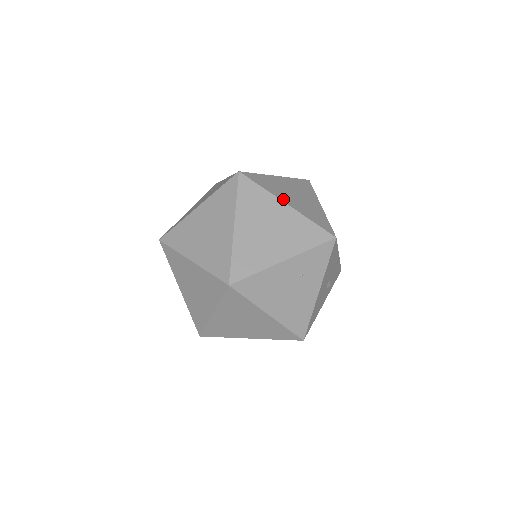
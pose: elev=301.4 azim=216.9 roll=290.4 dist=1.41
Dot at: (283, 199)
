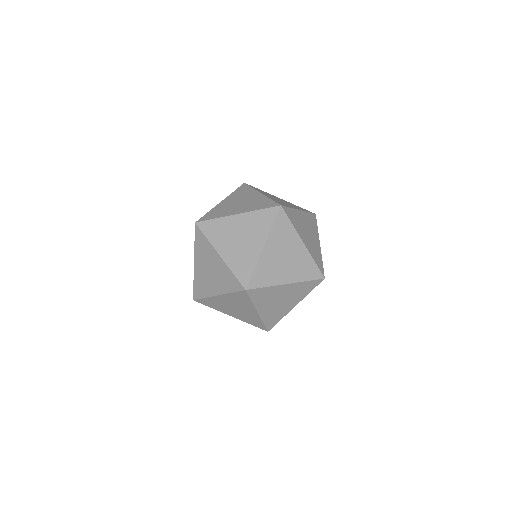
Dot at: occluded
